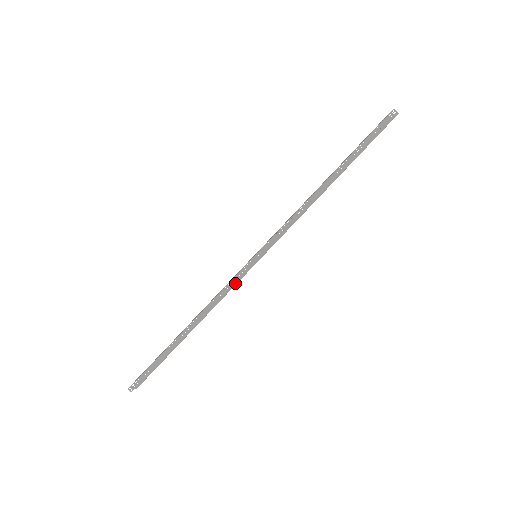
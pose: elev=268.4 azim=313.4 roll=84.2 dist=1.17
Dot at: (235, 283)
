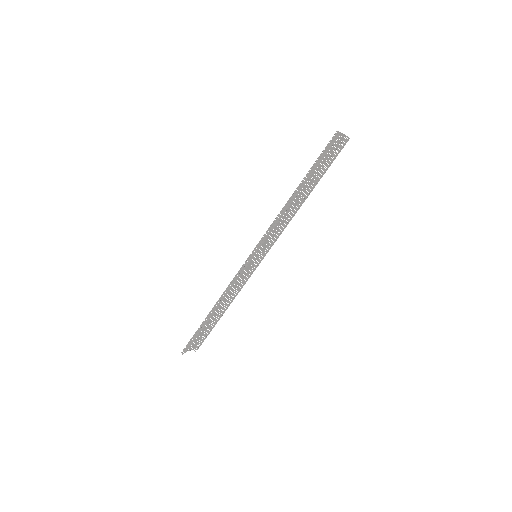
Dot at: (239, 276)
